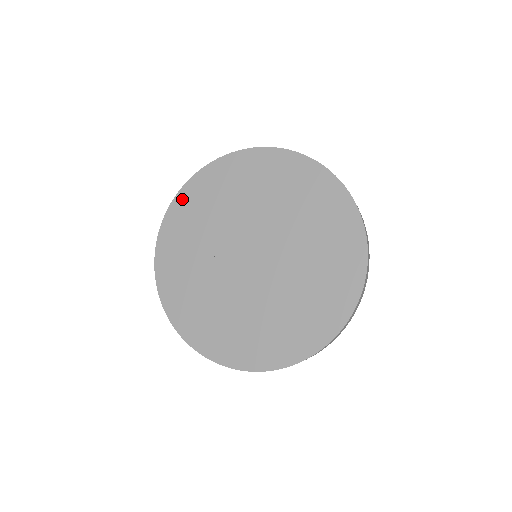
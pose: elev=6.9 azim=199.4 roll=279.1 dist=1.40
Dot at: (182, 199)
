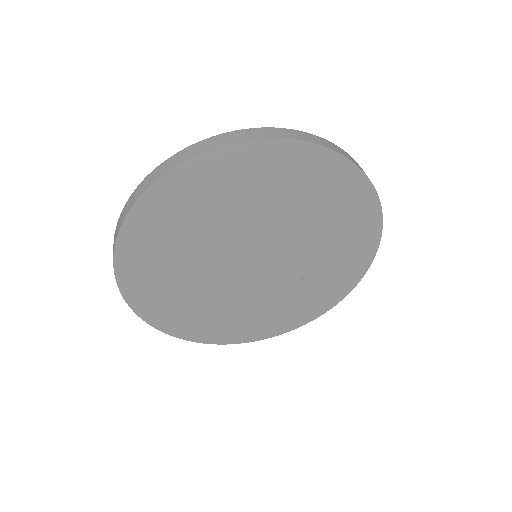
Dot at: (130, 240)
